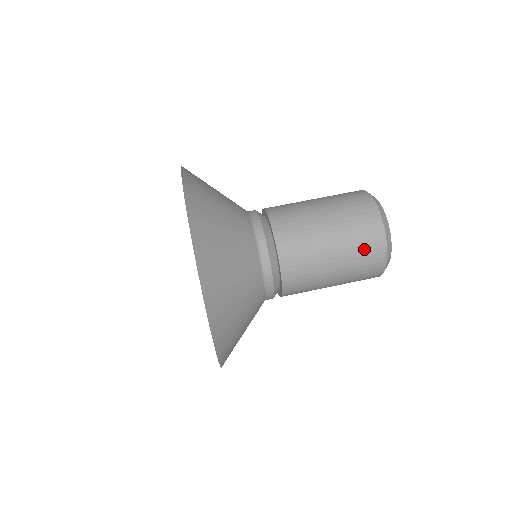
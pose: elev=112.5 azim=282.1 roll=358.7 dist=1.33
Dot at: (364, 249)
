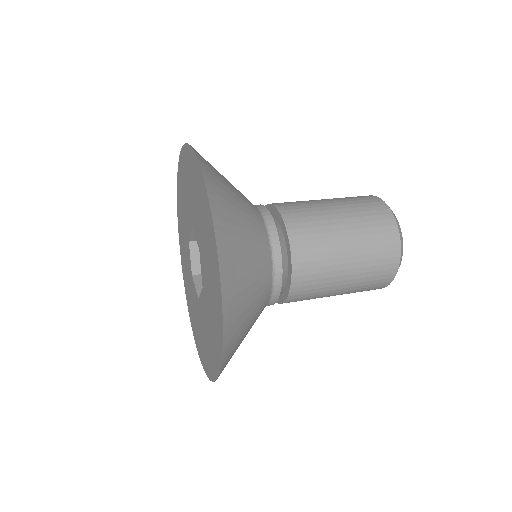
Dot at: (378, 258)
